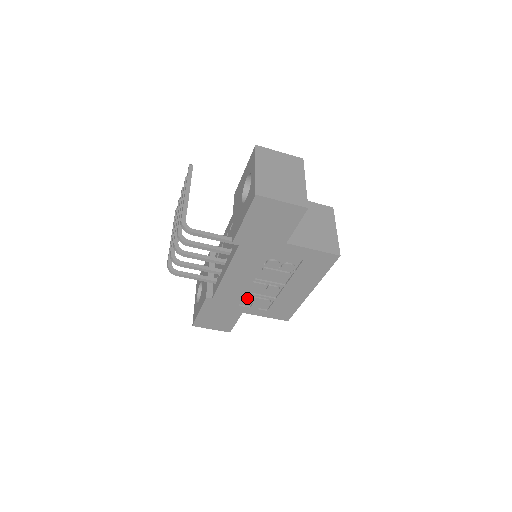
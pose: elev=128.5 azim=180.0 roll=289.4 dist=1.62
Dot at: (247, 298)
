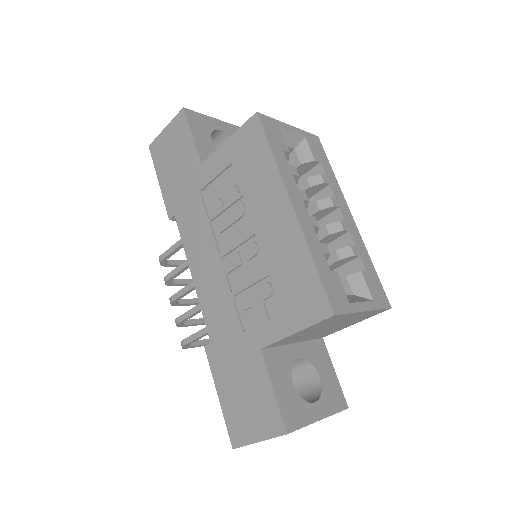
Dot at: (240, 304)
